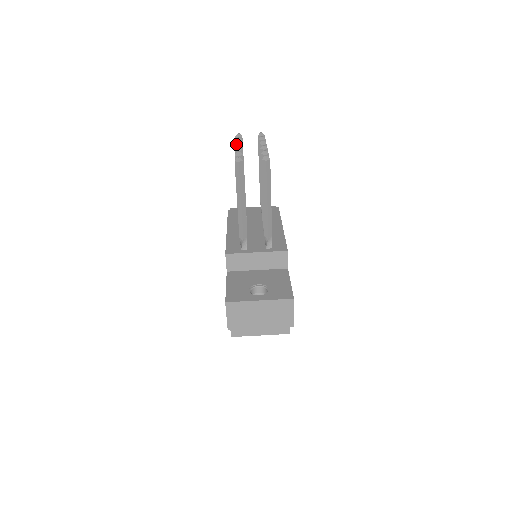
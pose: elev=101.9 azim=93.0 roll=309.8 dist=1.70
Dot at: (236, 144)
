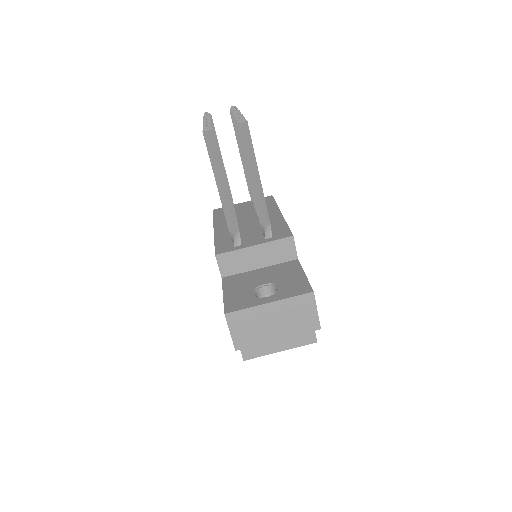
Dot at: (204, 120)
